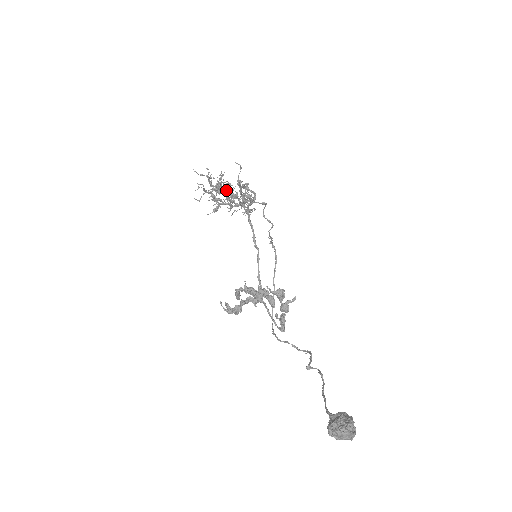
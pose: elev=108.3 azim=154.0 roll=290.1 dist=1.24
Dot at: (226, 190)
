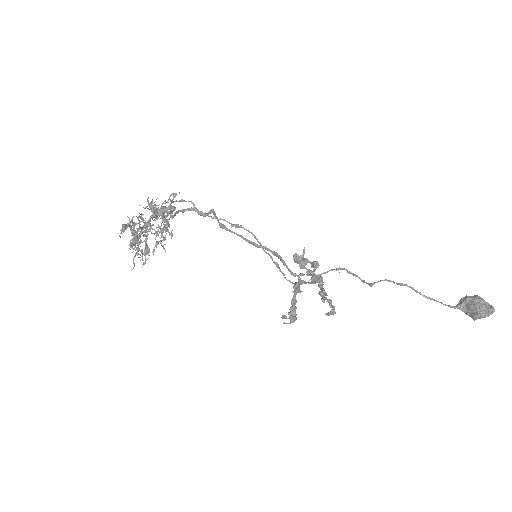
Dot at: occluded
